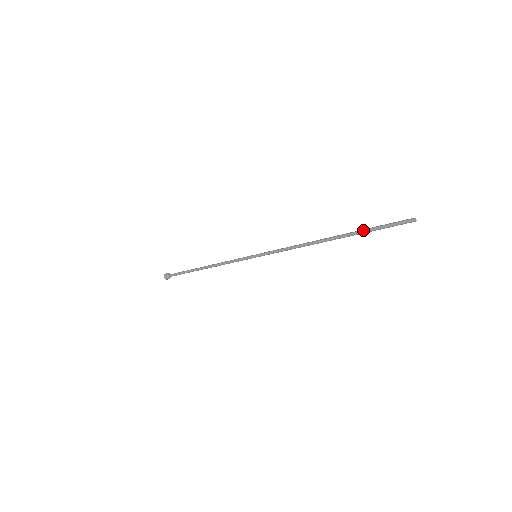
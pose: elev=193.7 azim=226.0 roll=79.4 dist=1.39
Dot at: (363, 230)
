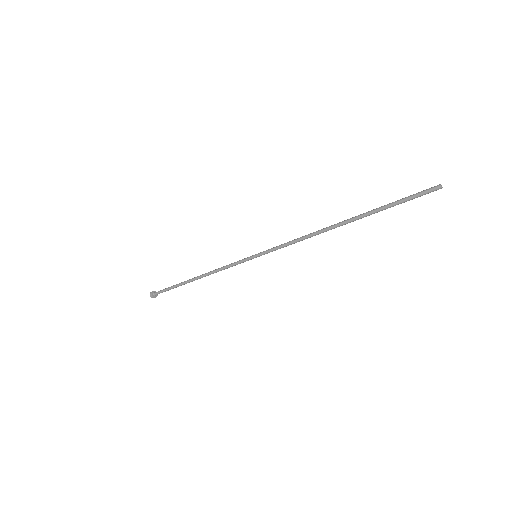
Dot at: (380, 207)
